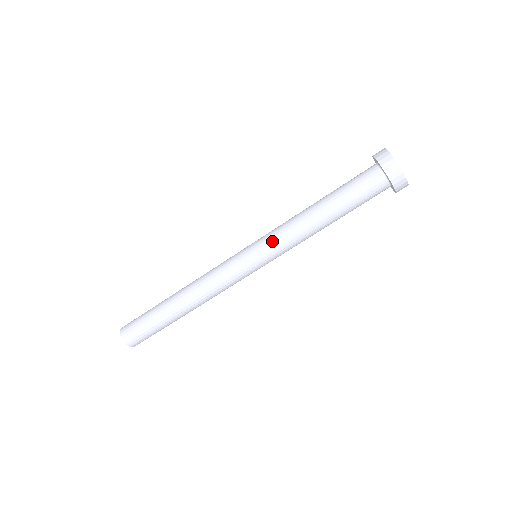
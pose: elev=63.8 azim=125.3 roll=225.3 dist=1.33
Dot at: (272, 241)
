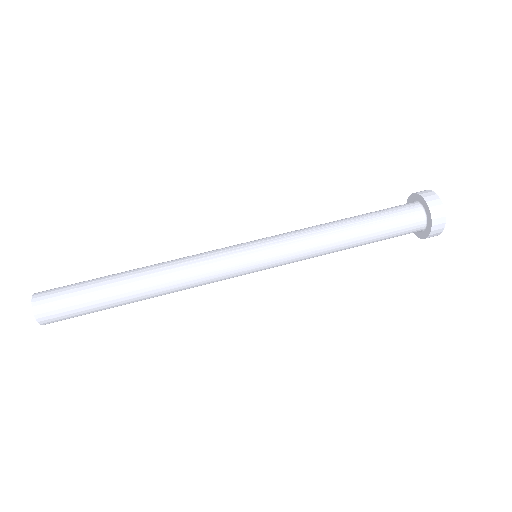
Dot at: (281, 234)
